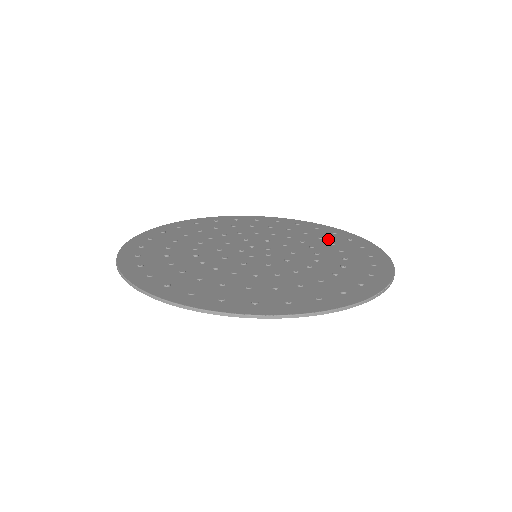
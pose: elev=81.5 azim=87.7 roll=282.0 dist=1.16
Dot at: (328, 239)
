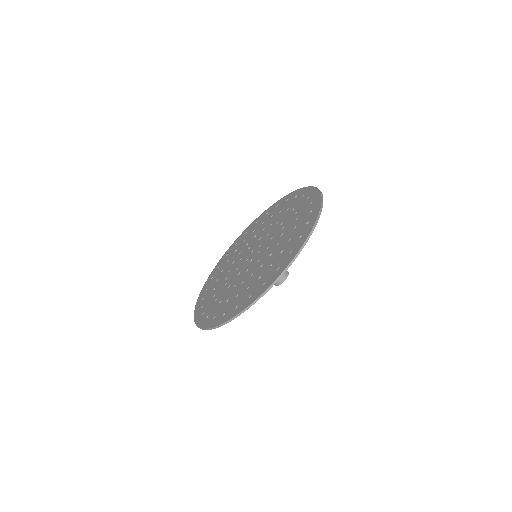
Dot at: (291, 207)
